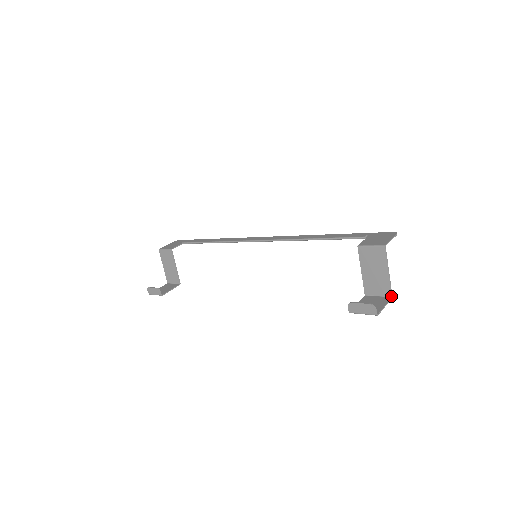
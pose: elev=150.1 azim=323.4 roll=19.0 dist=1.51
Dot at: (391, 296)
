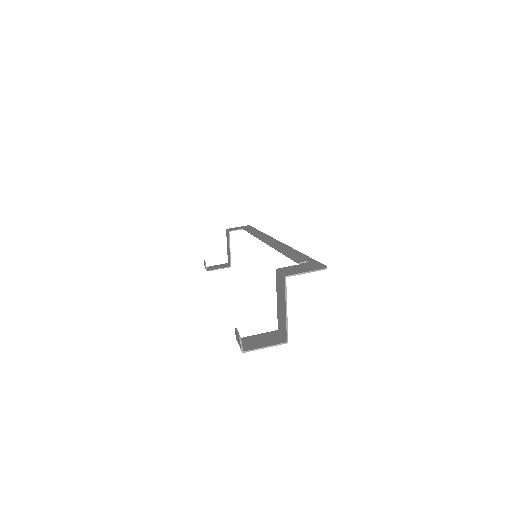
Dot at: (286, 340)
